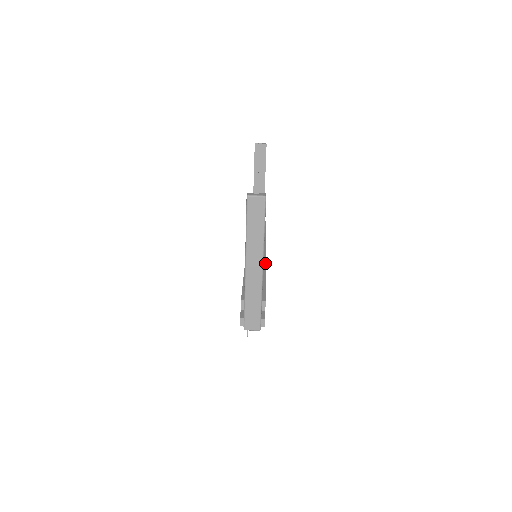
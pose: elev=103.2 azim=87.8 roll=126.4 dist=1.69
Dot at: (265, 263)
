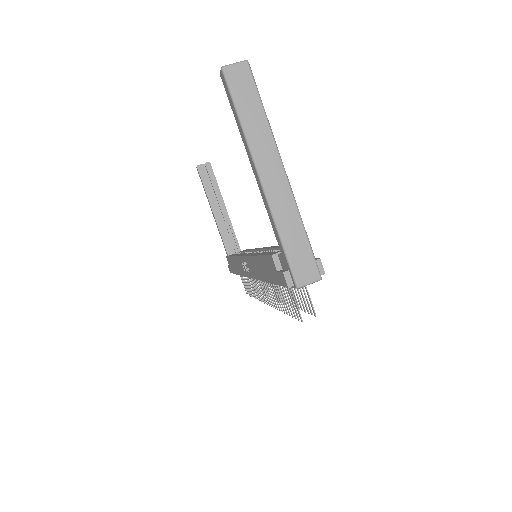
Dot at: (273, 246)
